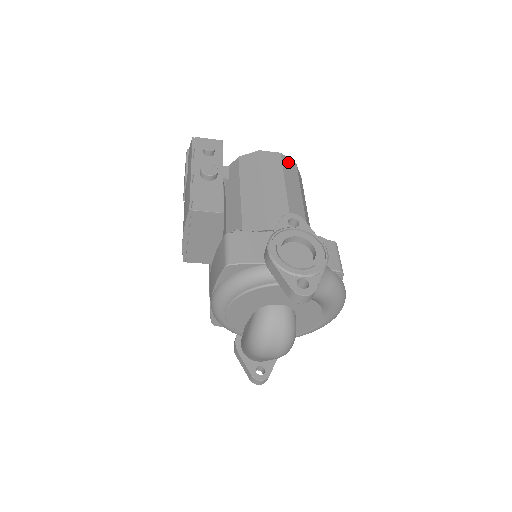
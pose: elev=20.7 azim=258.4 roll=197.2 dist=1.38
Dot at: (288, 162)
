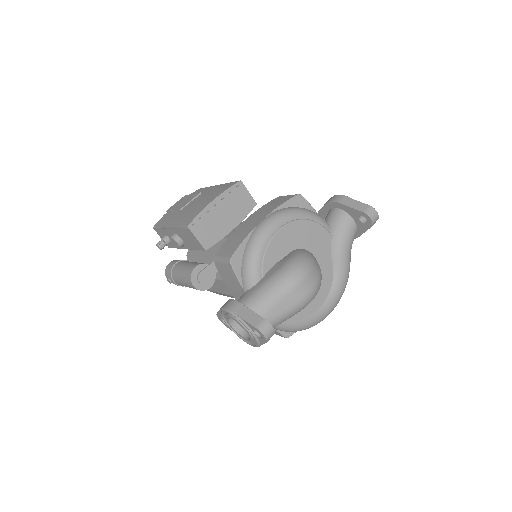
Dot at: occluded
